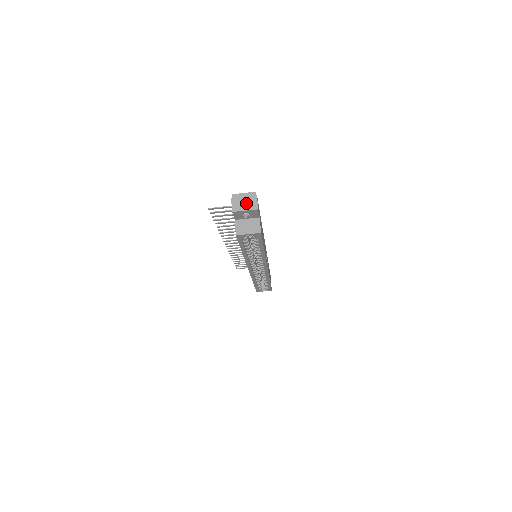
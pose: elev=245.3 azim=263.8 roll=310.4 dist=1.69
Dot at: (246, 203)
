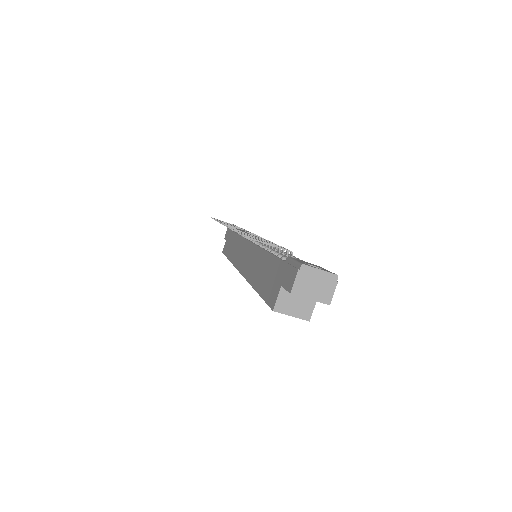
Dot at: (317, 288)
